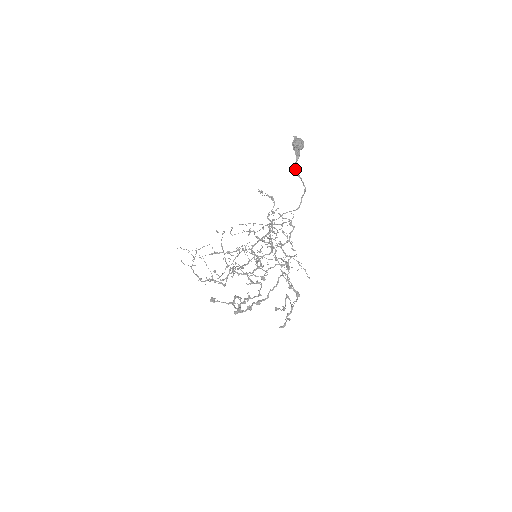
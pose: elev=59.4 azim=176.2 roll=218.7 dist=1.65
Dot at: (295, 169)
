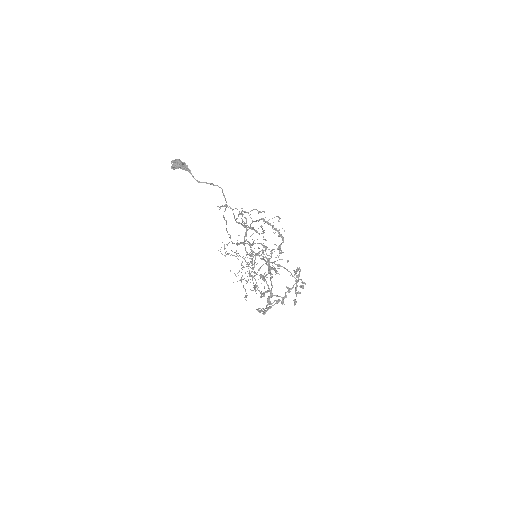
Dot at: (196, 180)
